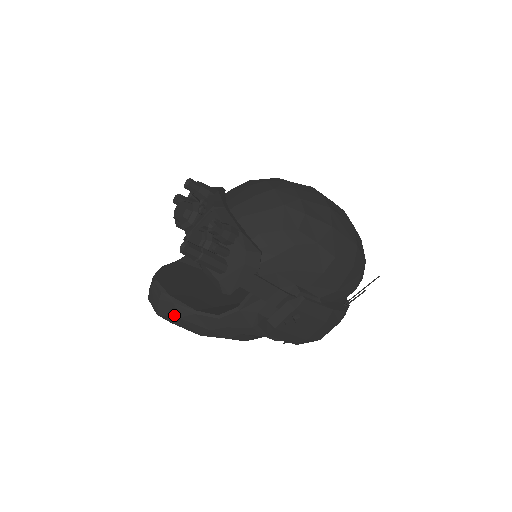
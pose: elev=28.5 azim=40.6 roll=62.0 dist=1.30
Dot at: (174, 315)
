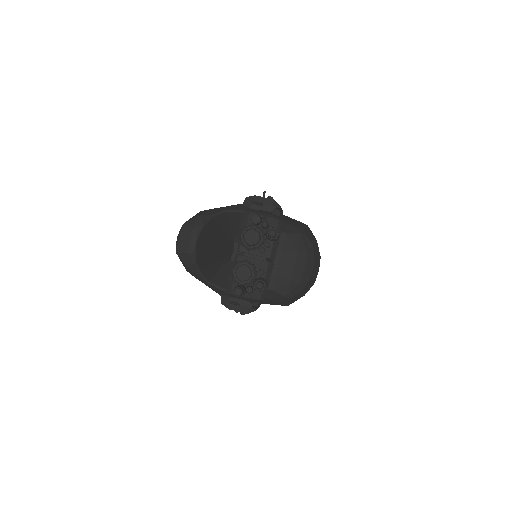
Dot at: (187, 265)
